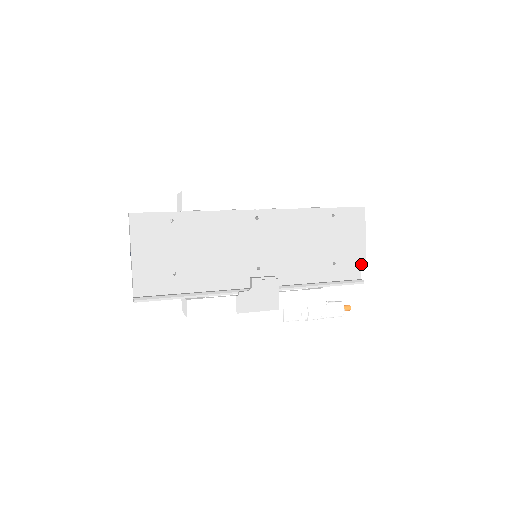
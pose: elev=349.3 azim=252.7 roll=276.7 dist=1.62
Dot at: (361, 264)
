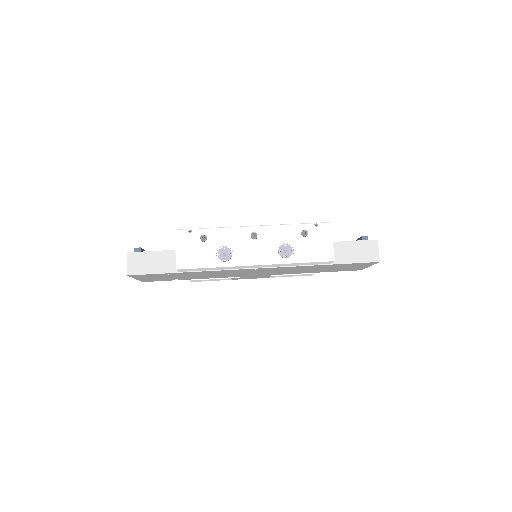
Dot at: occluded
